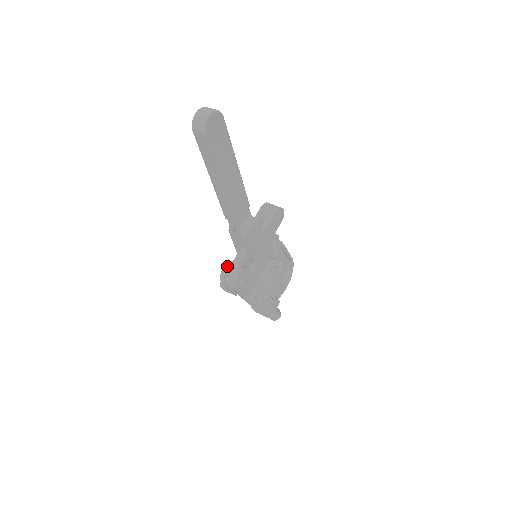
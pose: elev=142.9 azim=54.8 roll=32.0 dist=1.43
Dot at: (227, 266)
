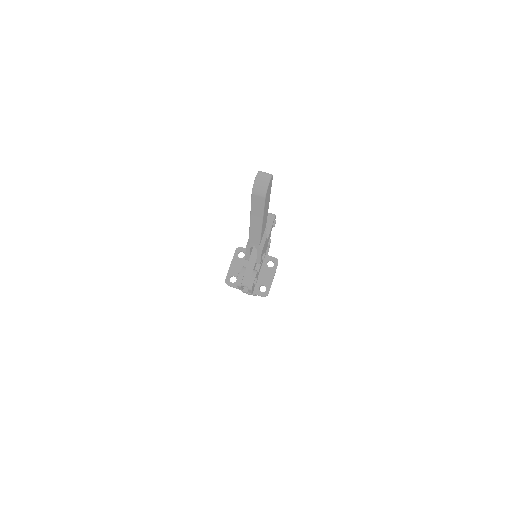
Dot at: (242, 273)
